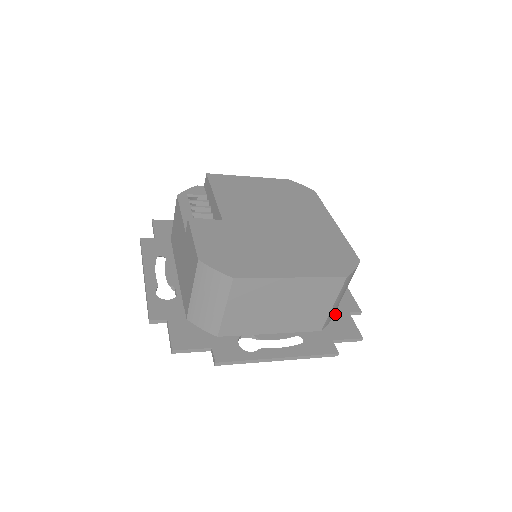
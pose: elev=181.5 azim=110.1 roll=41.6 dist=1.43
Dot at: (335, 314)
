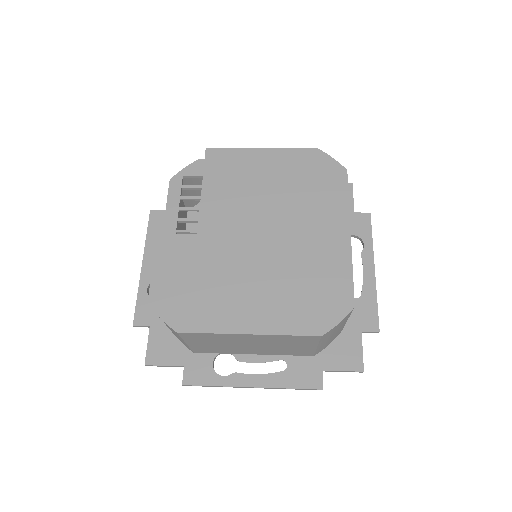
Dot at: (341, 333)
